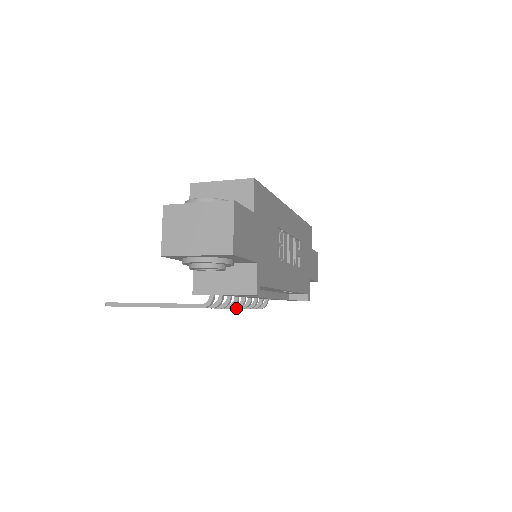
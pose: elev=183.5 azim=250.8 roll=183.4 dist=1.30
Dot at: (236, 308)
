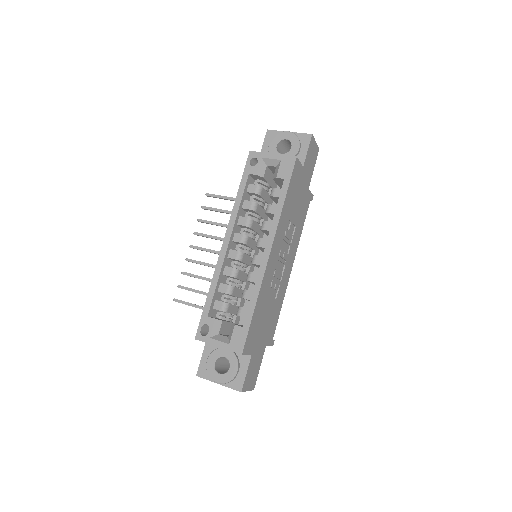
Dot at: occluded
